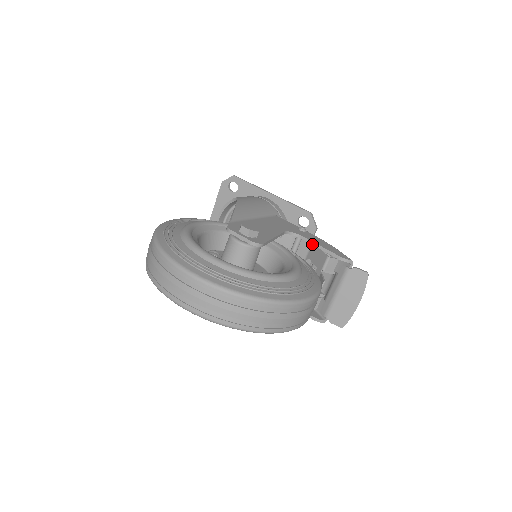
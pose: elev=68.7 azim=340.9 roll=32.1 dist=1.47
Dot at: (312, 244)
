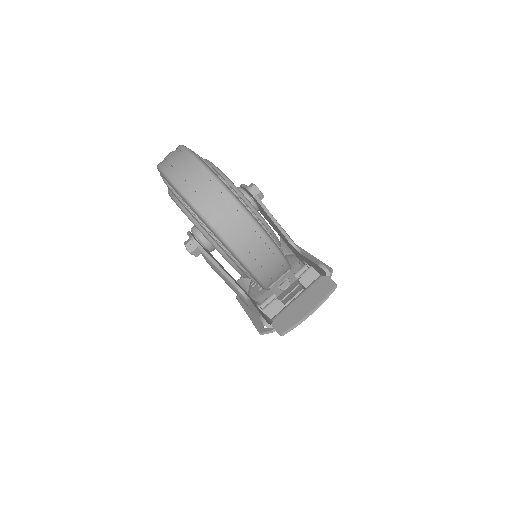
Dot at: (306, 256)
